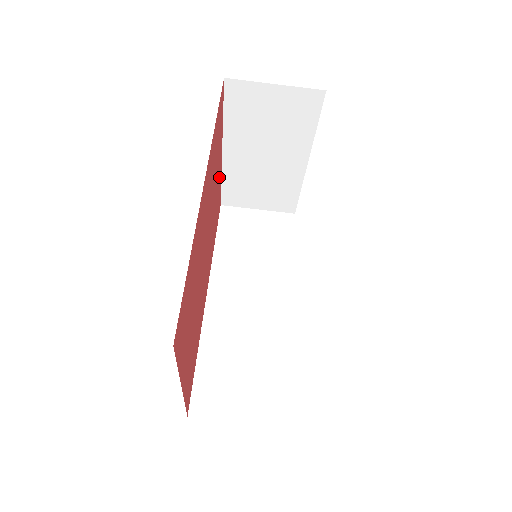
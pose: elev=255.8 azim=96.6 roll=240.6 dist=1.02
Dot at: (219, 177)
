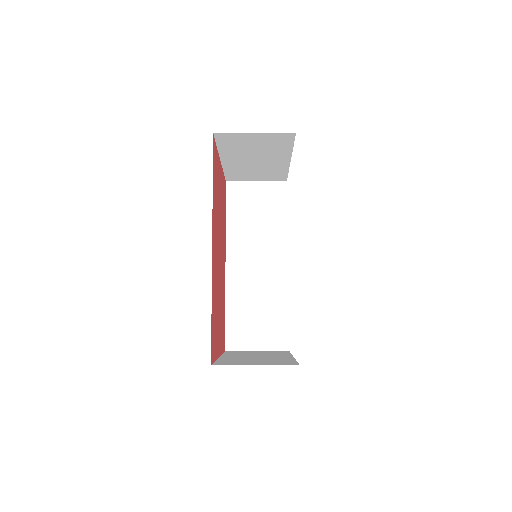
Dot at: (221, 180)
